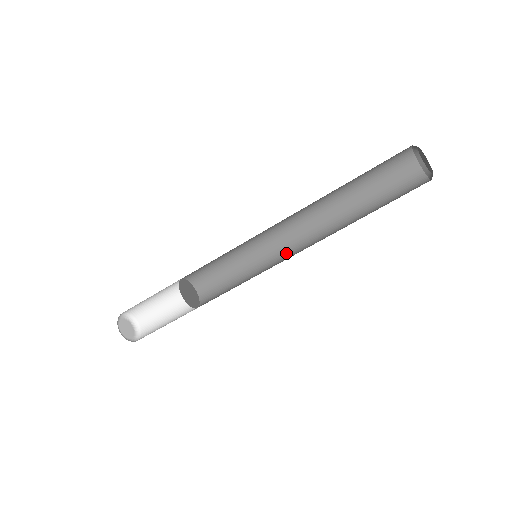
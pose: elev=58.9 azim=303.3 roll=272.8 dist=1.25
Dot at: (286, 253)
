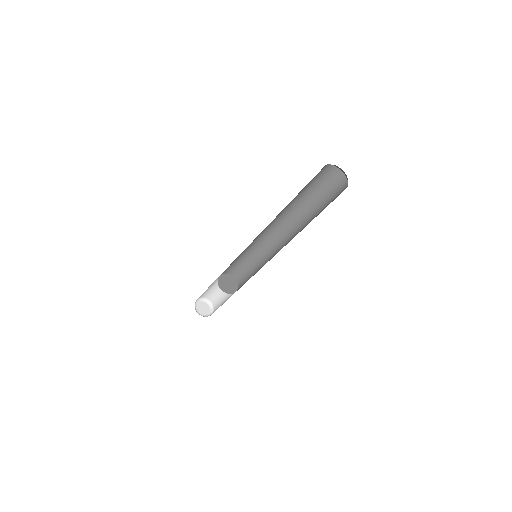
Dot at: (269, 239)
